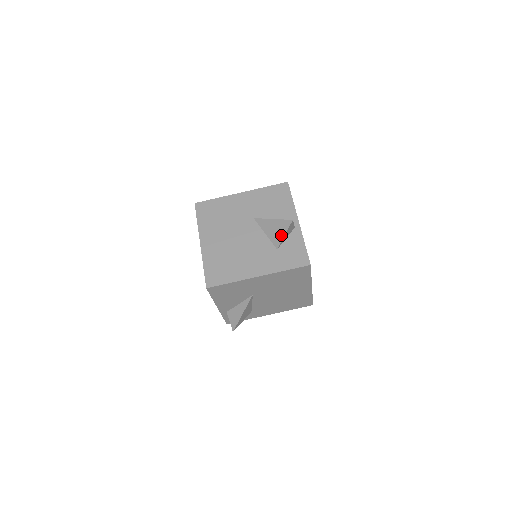
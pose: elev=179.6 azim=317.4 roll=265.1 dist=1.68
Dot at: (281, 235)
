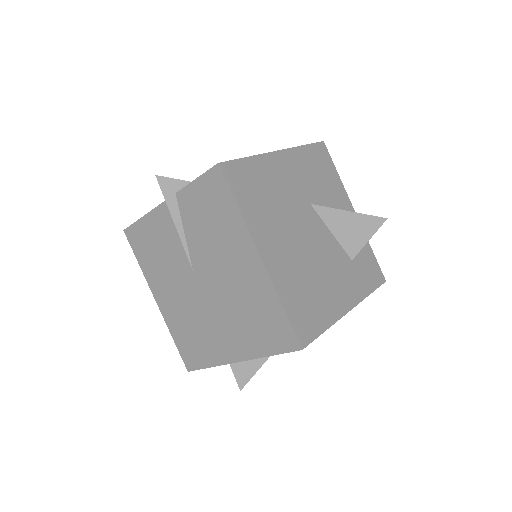
Dot at: (363, 239)
